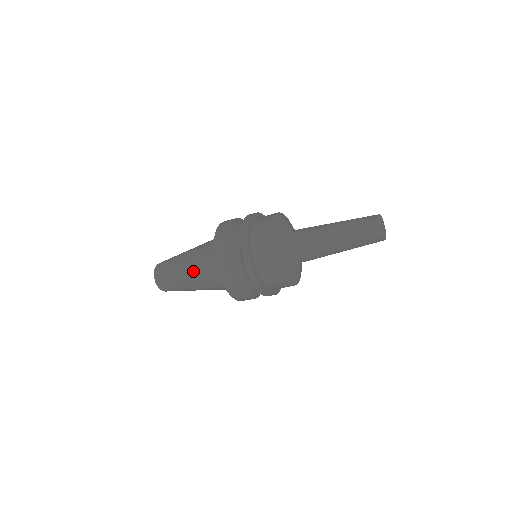
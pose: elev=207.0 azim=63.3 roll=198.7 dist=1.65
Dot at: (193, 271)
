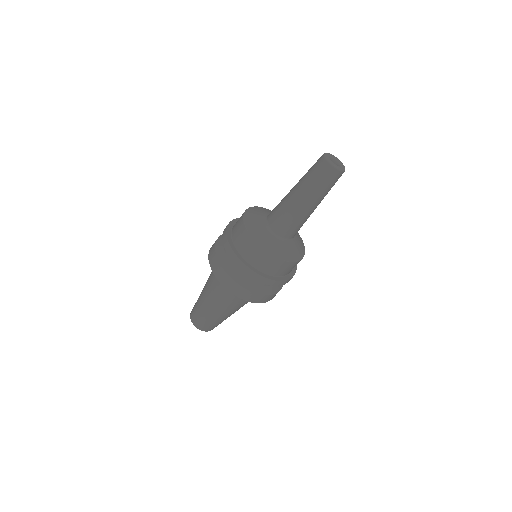
Dot at: (207, 283)
